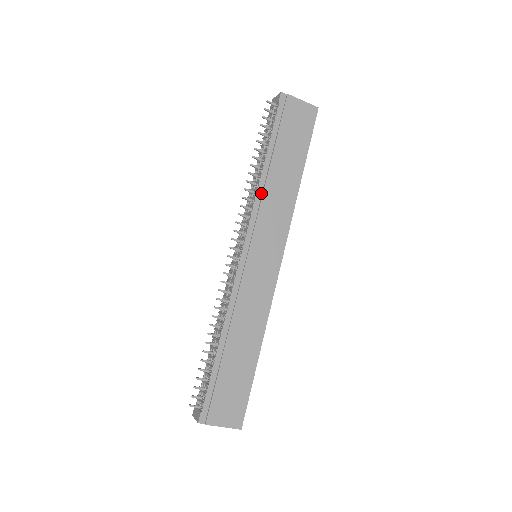
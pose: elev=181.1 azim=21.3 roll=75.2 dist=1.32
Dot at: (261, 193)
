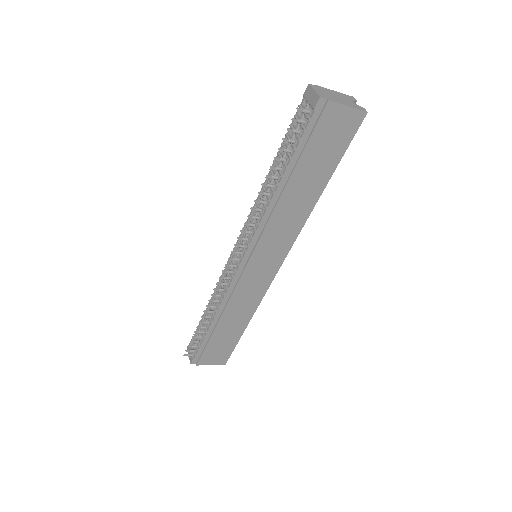
Dot at: (270, 212)
